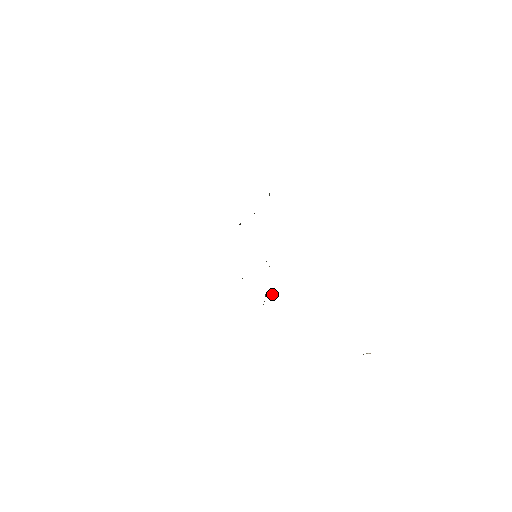
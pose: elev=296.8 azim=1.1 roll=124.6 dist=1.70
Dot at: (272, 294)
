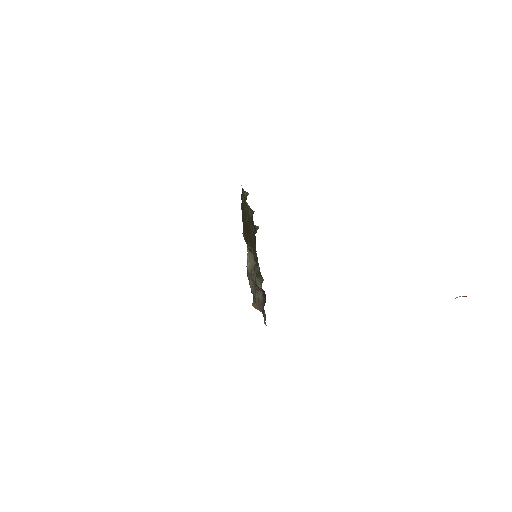
Dot at: (251, 292)
